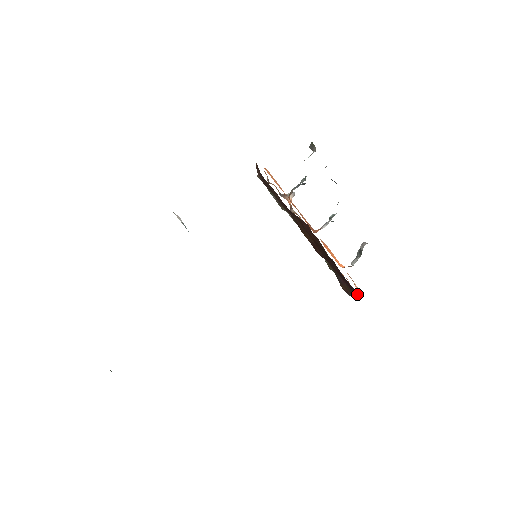
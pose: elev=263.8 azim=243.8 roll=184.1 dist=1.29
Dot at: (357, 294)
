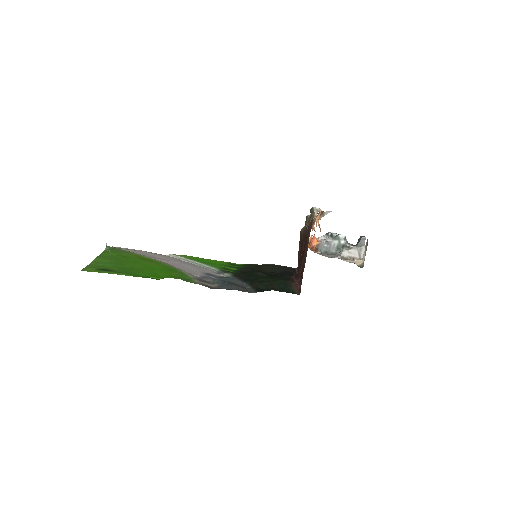
Dot at: occluded
